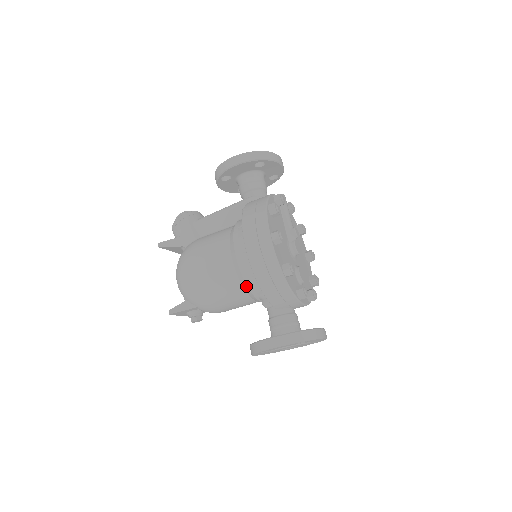
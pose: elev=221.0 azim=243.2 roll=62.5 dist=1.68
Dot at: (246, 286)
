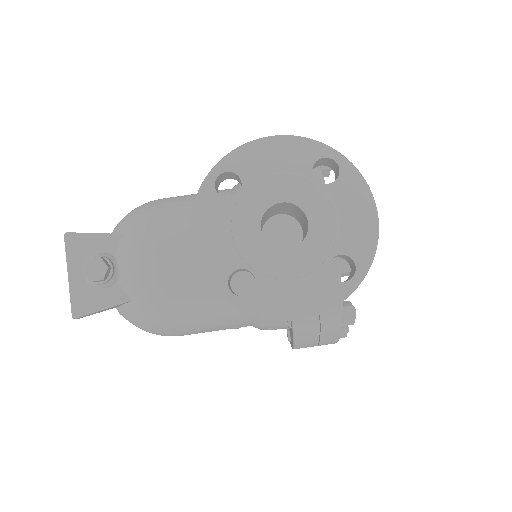
Dot at: occluded
